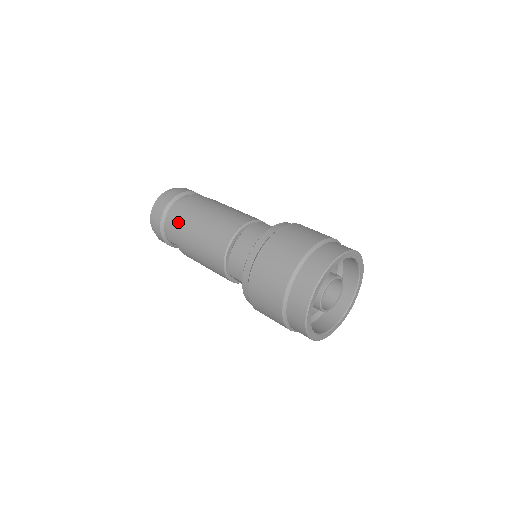
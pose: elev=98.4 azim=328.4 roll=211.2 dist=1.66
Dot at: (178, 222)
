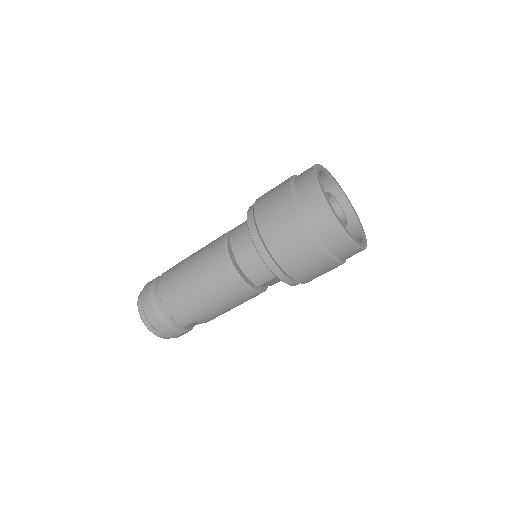
Dot at: (177, 304)
